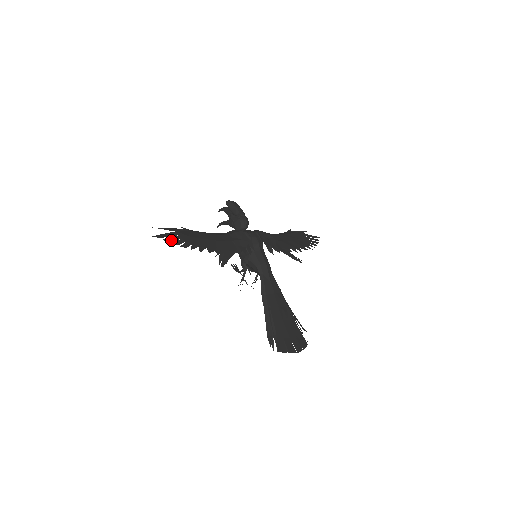
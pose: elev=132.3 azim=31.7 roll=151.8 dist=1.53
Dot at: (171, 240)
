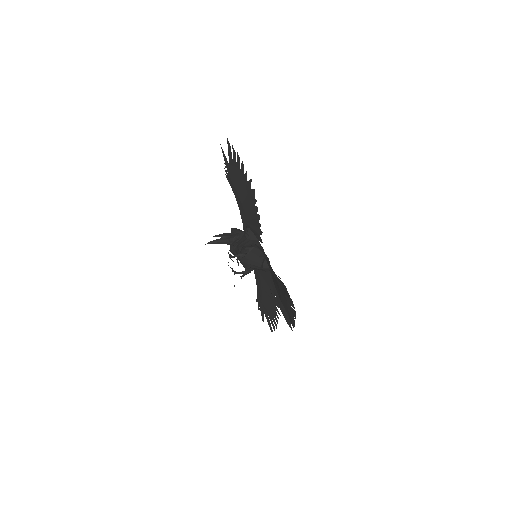
Dot at: (235, 155)
